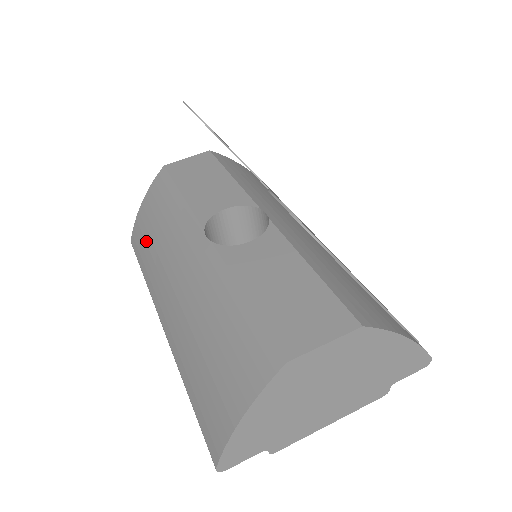
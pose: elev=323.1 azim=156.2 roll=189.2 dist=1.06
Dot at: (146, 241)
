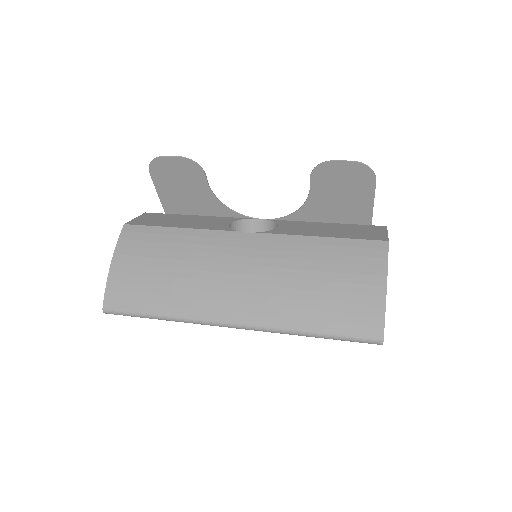
Dot at: (150, 283)
